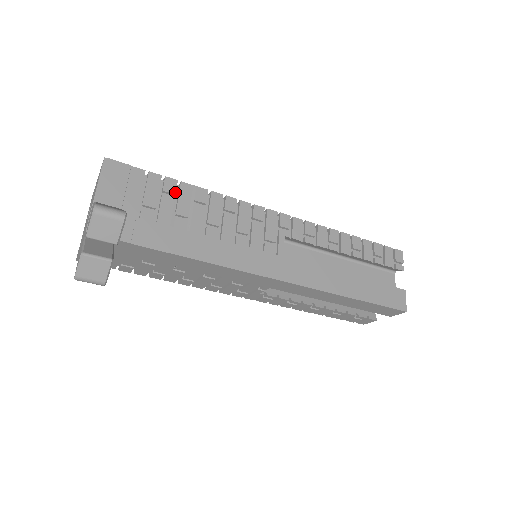
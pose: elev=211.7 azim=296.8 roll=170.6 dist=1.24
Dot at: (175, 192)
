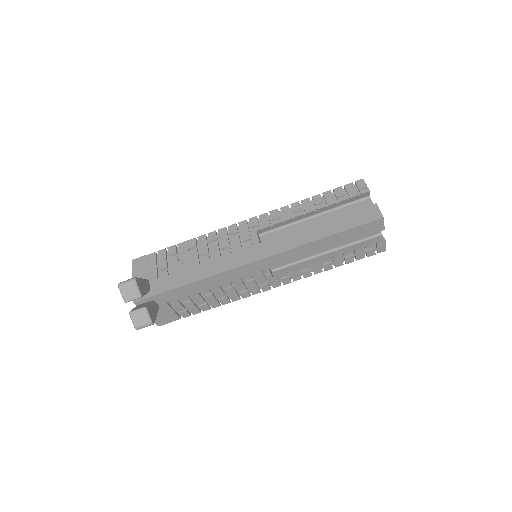
Dot at: (176, 252)
